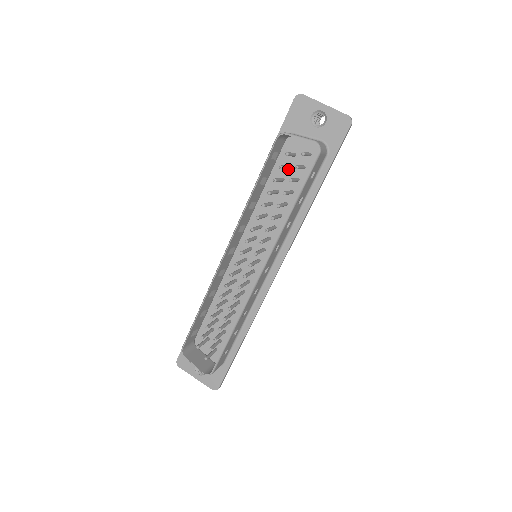
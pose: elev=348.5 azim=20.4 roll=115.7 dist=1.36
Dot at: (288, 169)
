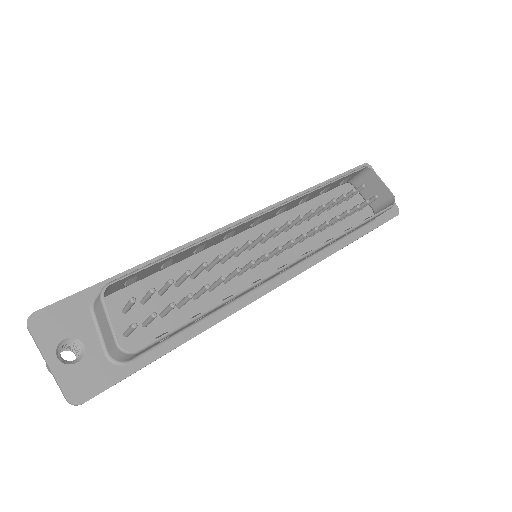
Dot at: (336, 205)
